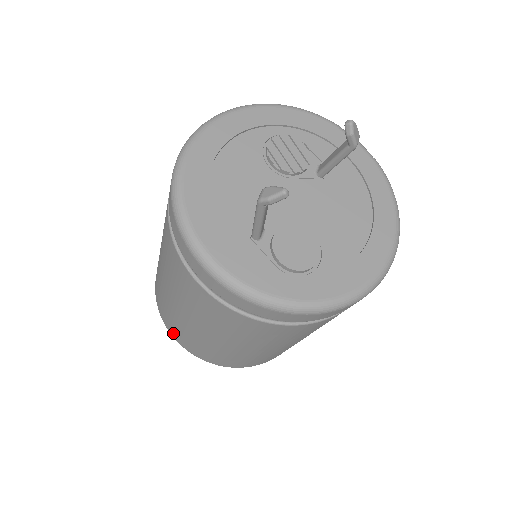
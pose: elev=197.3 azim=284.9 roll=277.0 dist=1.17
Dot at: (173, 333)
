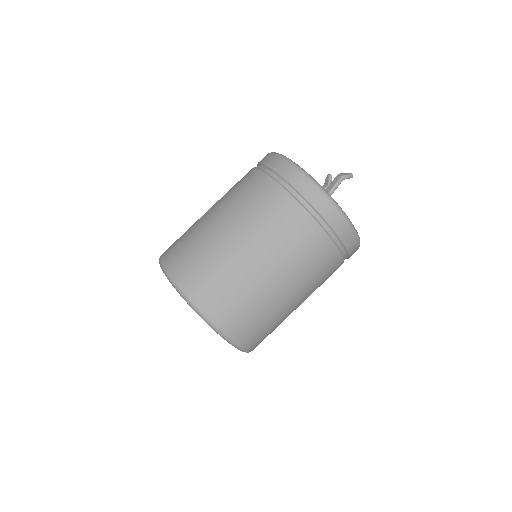
Dot at: (210, 306)
